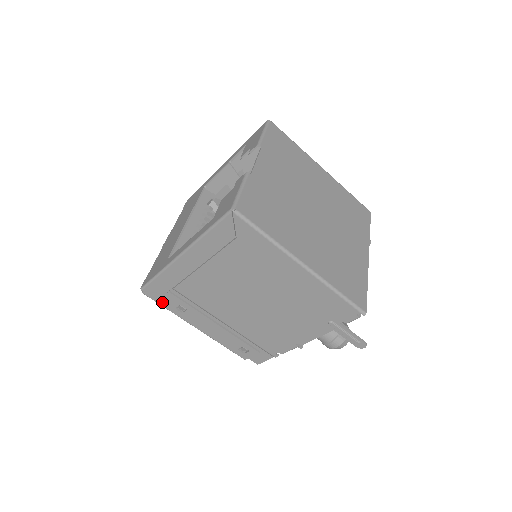
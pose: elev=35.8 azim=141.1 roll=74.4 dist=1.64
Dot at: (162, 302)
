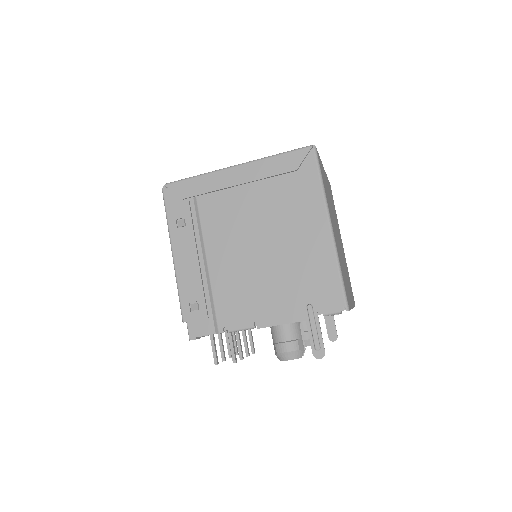
Dot at: (171, 207)
